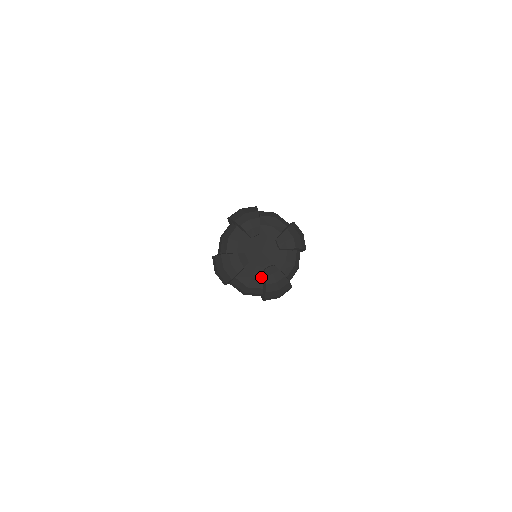
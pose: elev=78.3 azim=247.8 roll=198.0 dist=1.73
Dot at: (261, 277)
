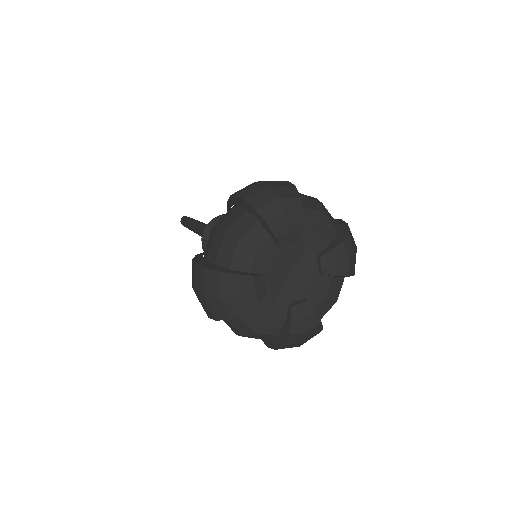
Dot at: (281, 318)
